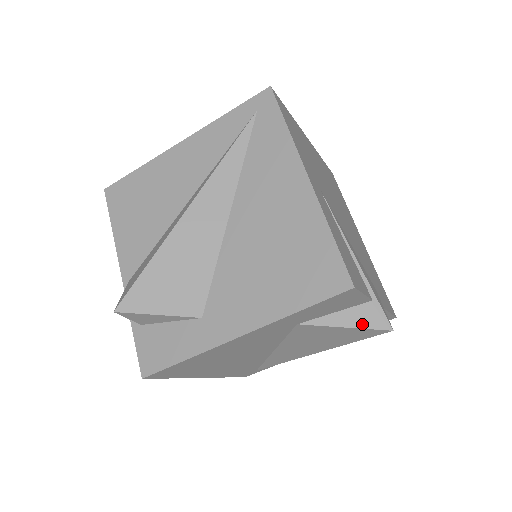
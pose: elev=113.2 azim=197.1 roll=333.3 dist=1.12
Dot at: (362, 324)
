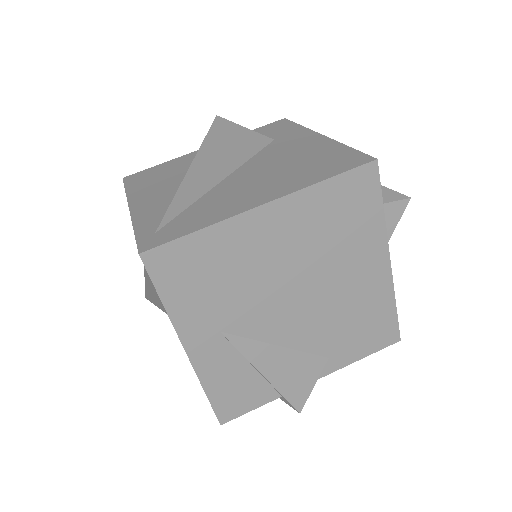
Dot at: occluded
